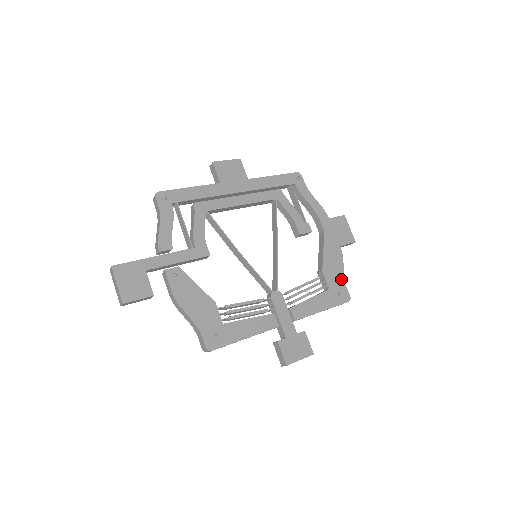
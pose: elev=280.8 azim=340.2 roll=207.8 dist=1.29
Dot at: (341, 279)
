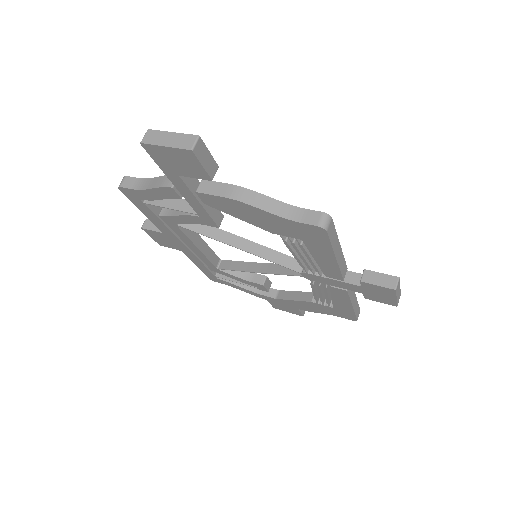
Dot at: occluded
